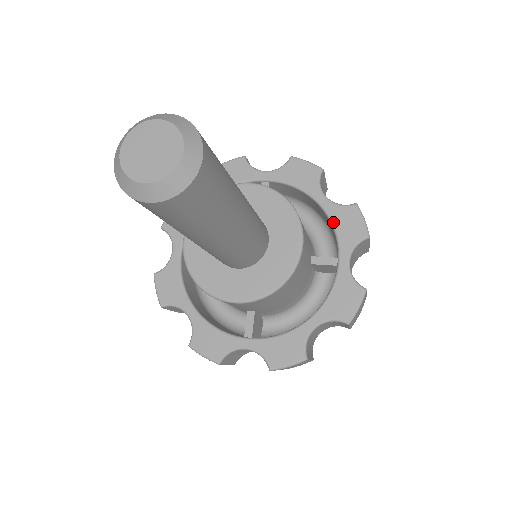
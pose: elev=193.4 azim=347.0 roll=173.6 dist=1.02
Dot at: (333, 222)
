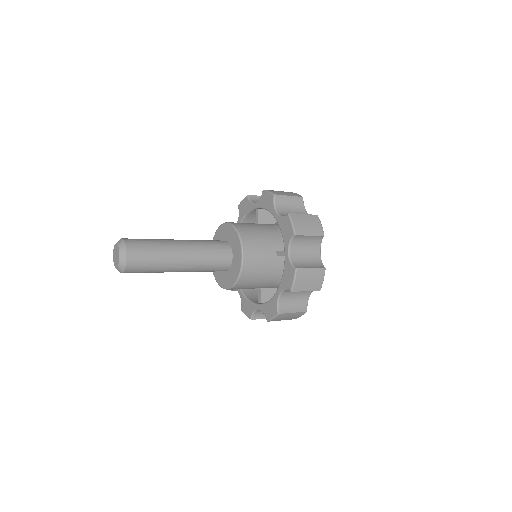
Dot at: (280, 229)
